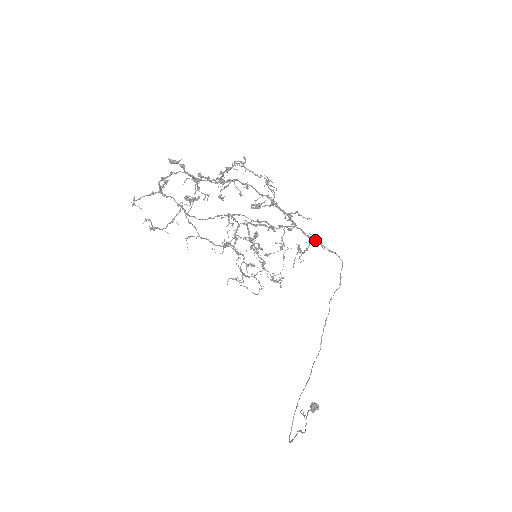
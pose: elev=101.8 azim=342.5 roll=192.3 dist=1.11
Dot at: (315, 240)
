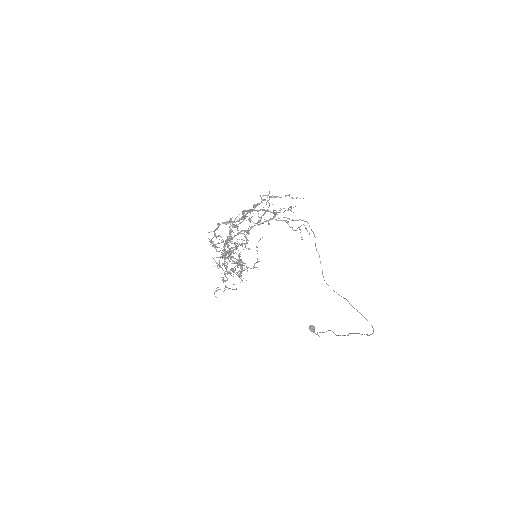
Dot at: (286, 220)
